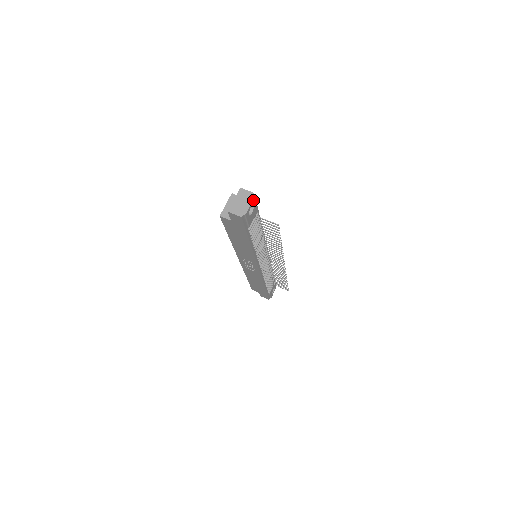
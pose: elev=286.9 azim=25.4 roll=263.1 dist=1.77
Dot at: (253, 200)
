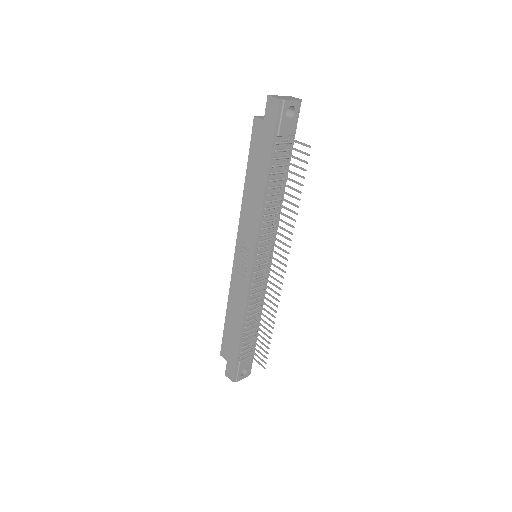
Dot at: (298, 102)
